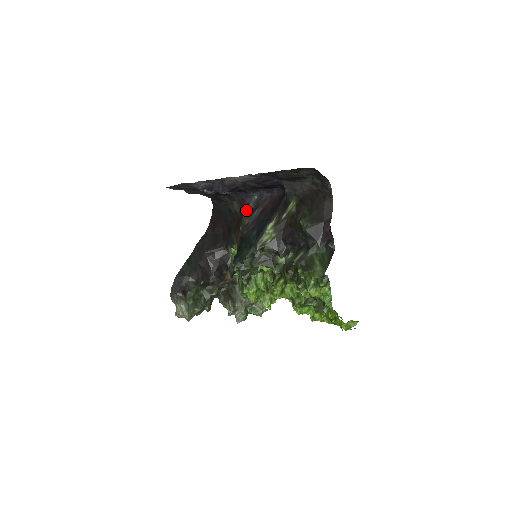
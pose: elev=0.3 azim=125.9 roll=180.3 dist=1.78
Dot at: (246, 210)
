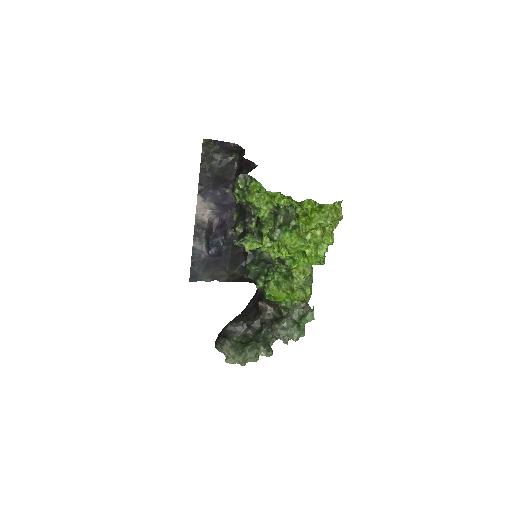
Dot at: occluded
